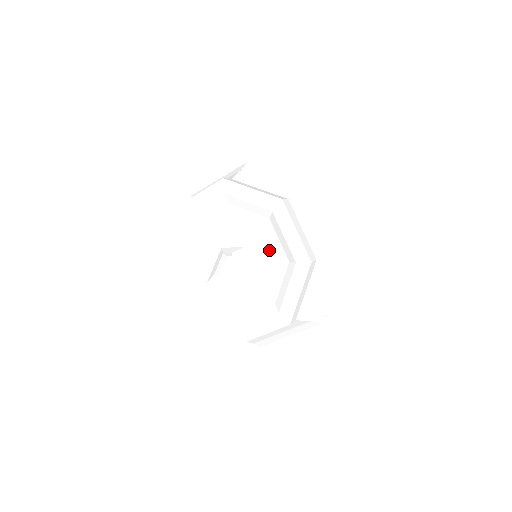
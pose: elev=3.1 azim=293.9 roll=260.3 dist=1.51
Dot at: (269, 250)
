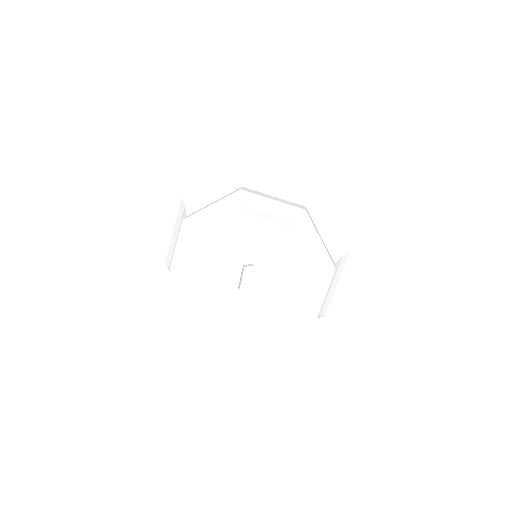
Dot at: (289, 258)
